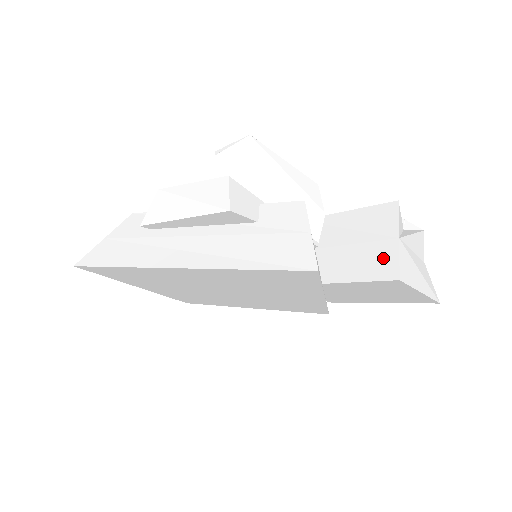
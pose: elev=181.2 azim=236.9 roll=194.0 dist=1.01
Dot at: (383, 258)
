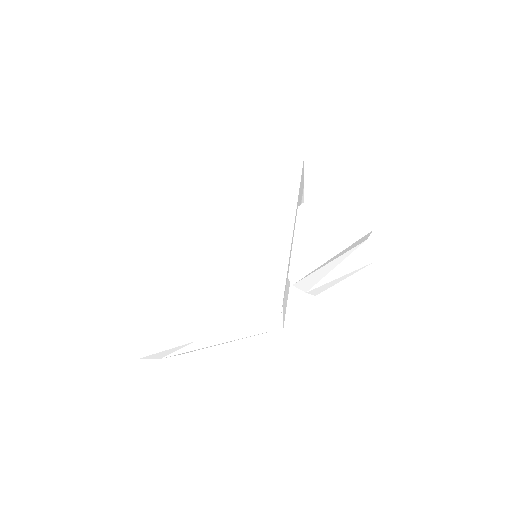
Dot at: occluded
